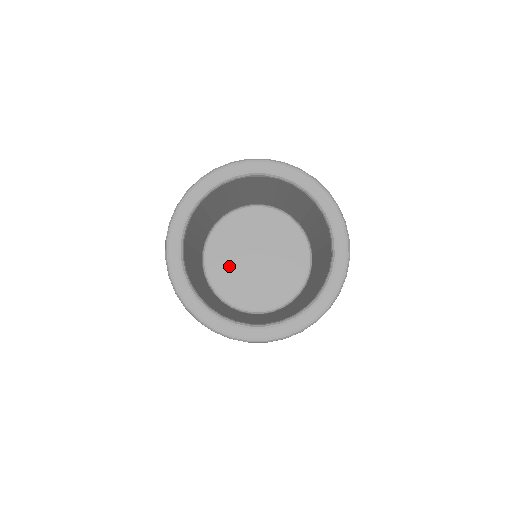
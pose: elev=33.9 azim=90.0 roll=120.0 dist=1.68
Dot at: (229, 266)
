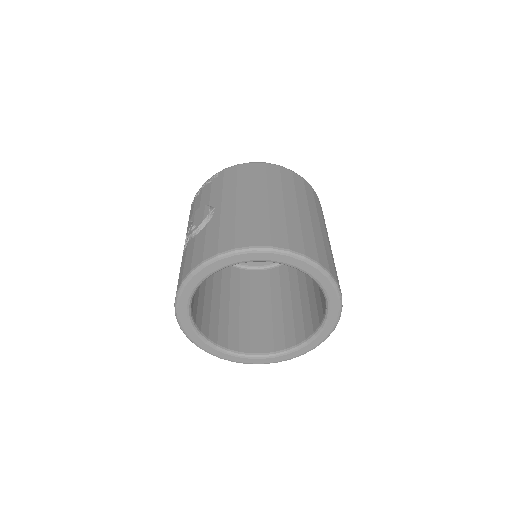
Dot at: occluded
